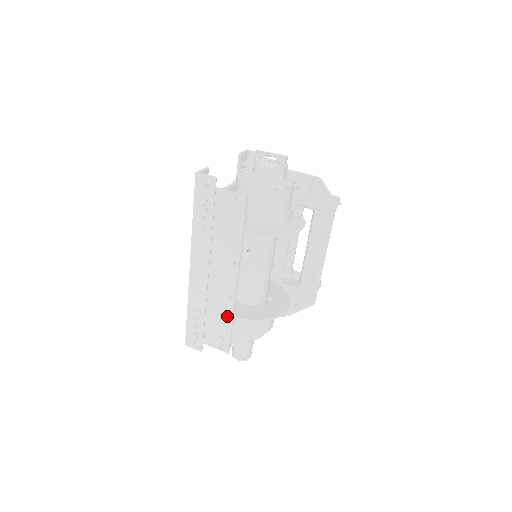
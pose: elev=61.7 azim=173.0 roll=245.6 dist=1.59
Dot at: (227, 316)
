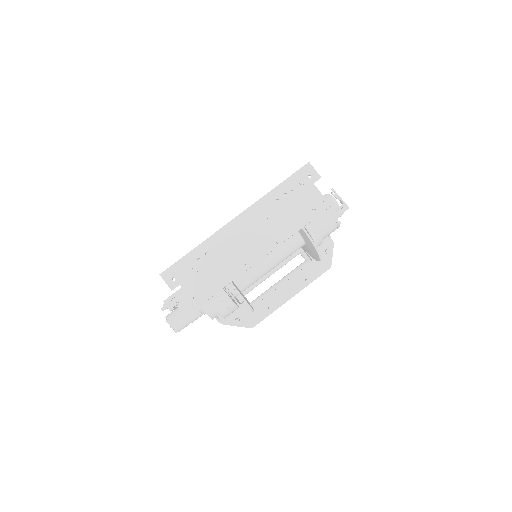
Dot at: (229, 276)
